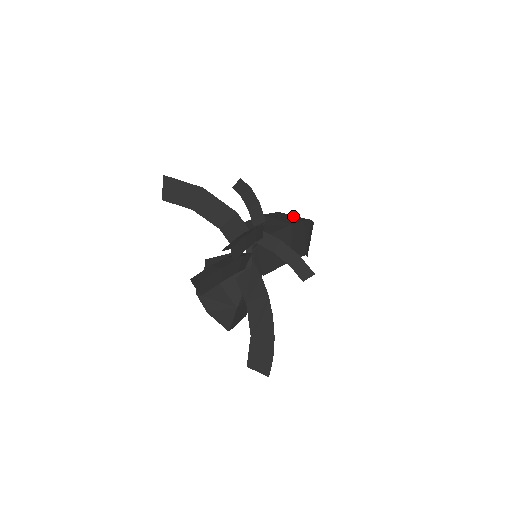
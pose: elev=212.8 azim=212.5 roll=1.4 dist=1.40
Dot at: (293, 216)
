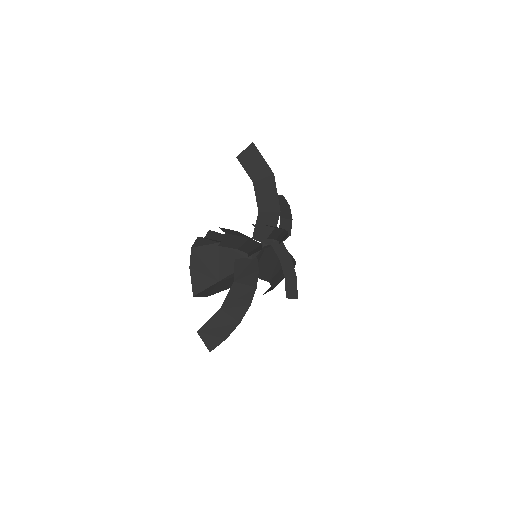
Dot at: occluded
